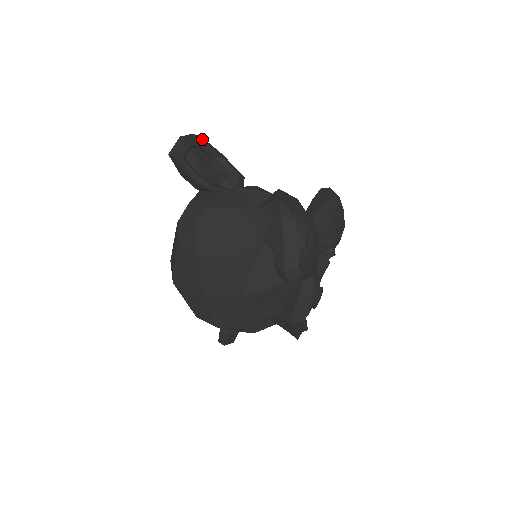
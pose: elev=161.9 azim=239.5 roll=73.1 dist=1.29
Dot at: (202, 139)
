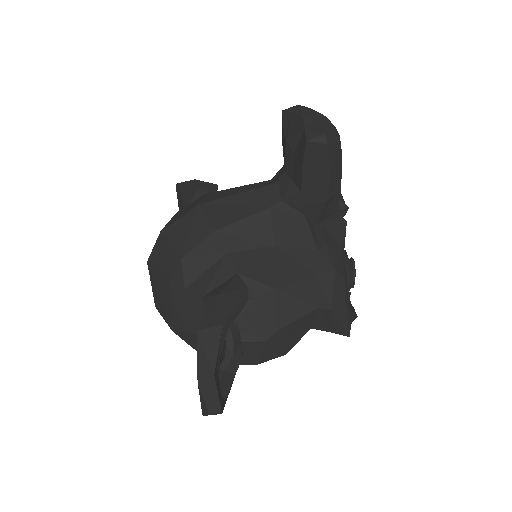
Dot at: (215, 372)
